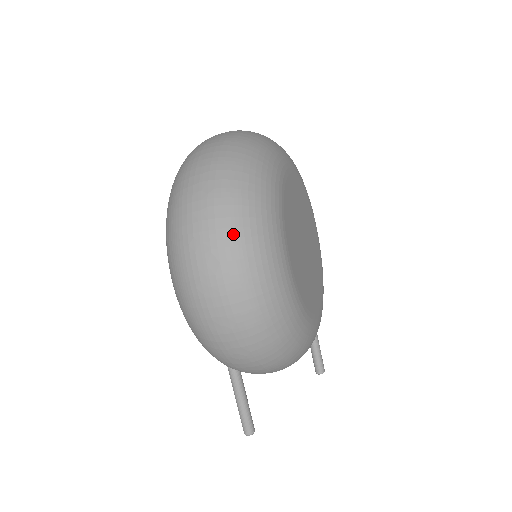
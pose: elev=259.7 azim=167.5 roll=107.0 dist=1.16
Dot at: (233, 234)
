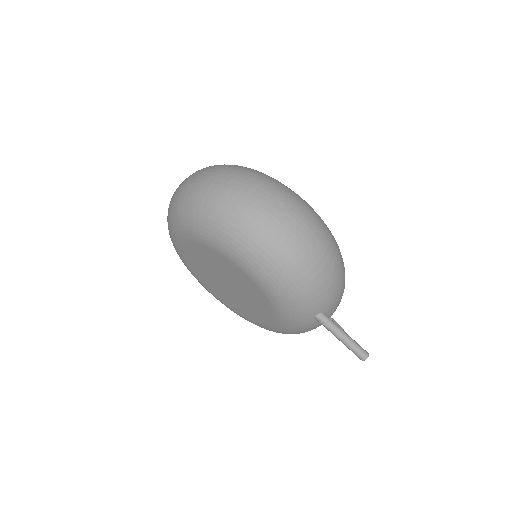
Dot at: (273, 186)
